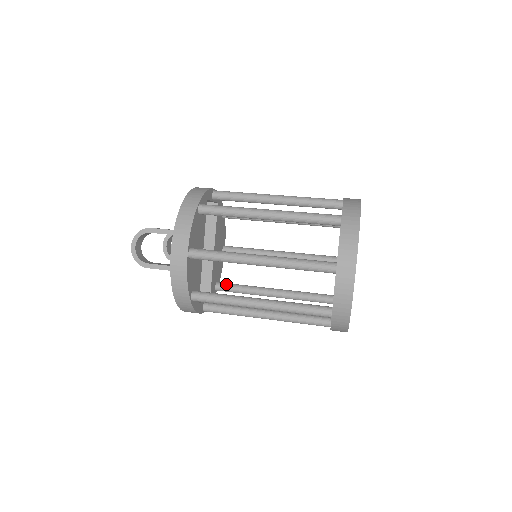
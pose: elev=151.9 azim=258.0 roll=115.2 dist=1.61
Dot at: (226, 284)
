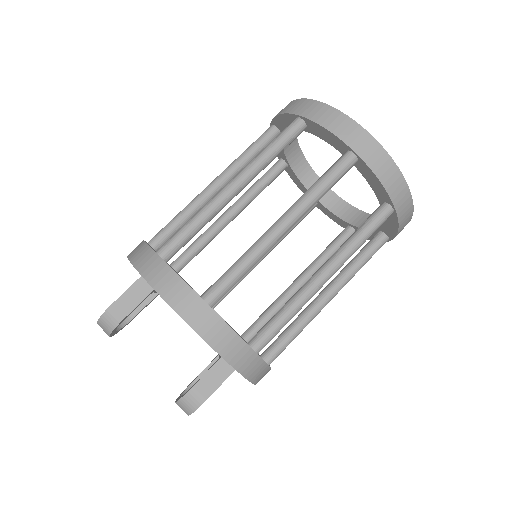
Dot at: (186, 262)
